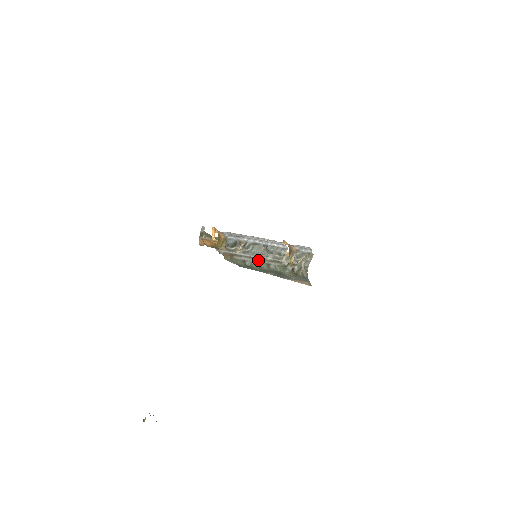
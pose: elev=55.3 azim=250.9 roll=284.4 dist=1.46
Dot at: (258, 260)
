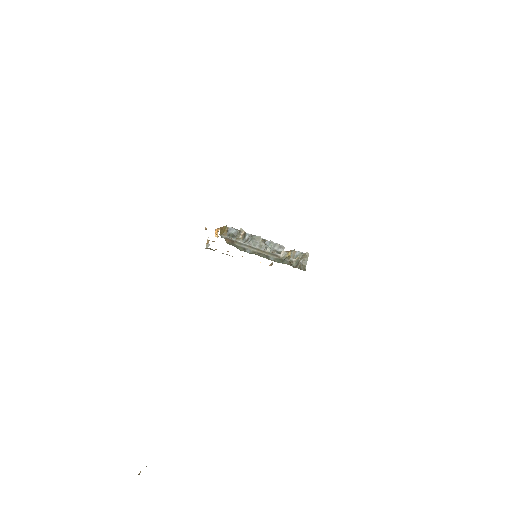
Dot at: (257, 250)
